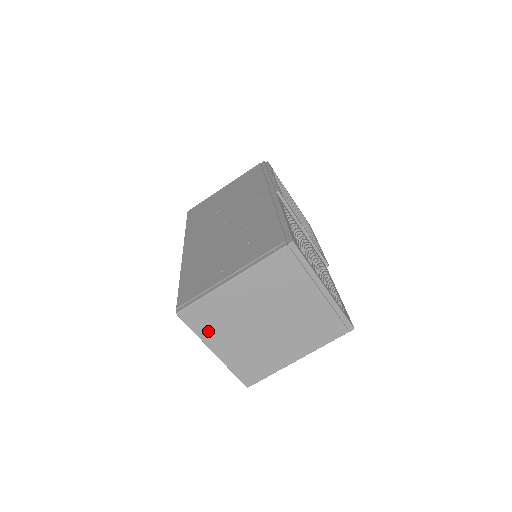
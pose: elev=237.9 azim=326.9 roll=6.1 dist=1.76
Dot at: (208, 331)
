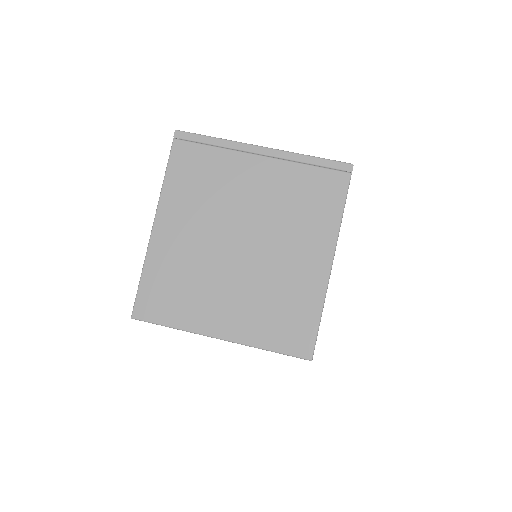
Dot at: (185, 312)
